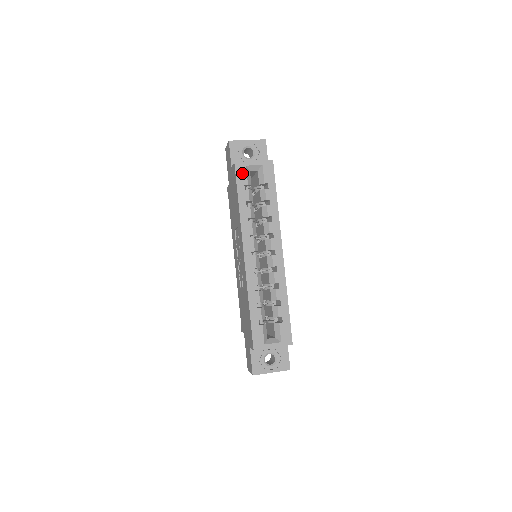
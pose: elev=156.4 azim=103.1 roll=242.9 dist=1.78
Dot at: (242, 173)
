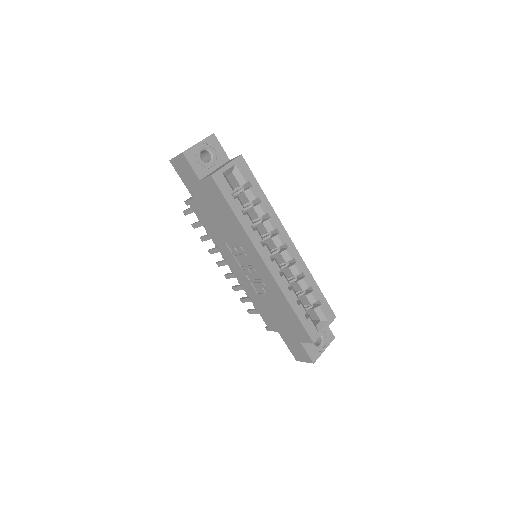
Dot at: (223, 183)
